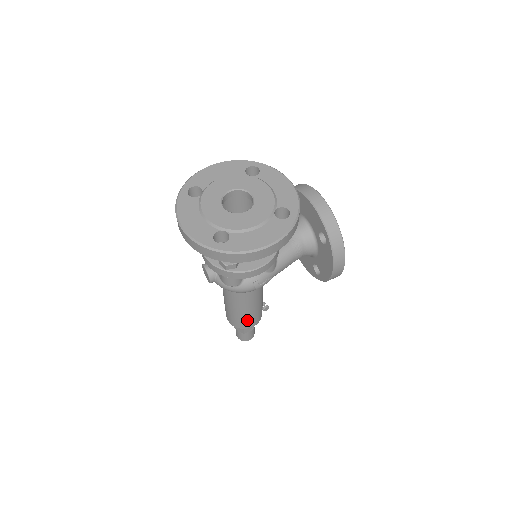
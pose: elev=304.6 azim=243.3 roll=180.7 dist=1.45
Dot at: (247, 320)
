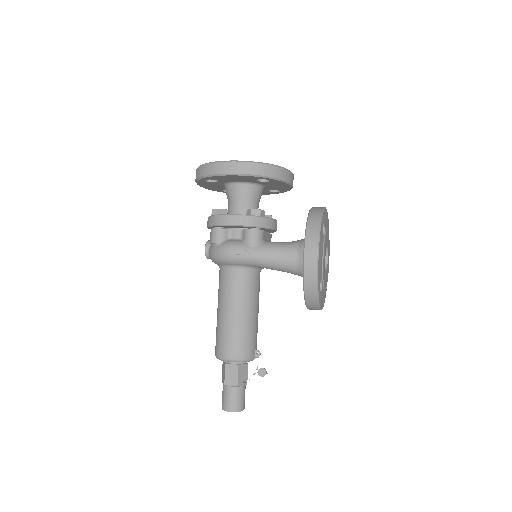
Dot at: (226, 337)
